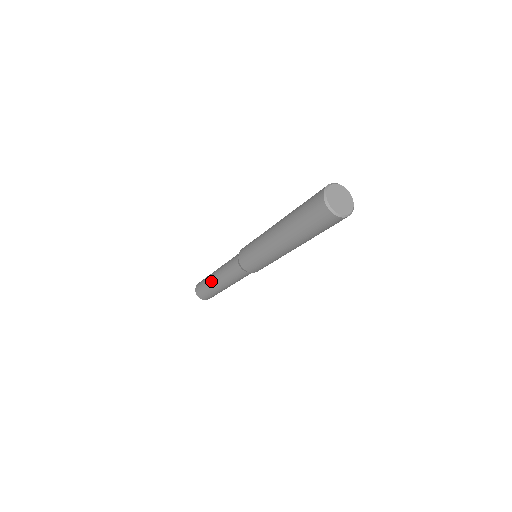
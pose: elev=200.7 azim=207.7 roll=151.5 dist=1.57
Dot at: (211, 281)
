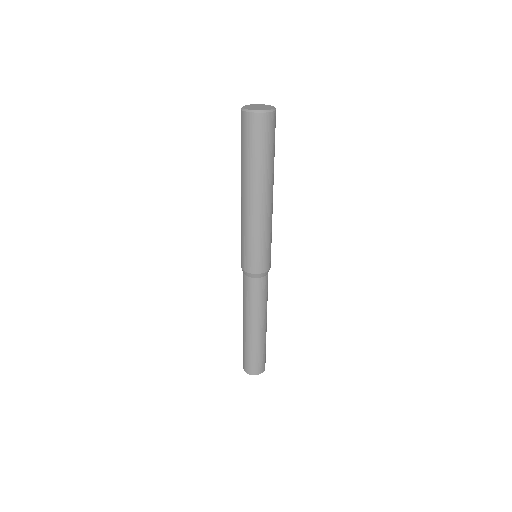
Dot at: occluded
